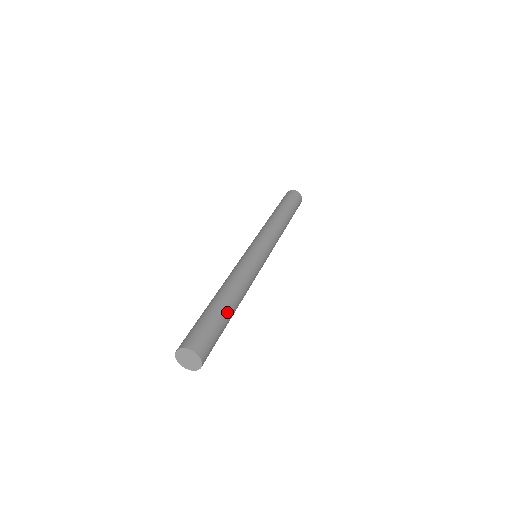
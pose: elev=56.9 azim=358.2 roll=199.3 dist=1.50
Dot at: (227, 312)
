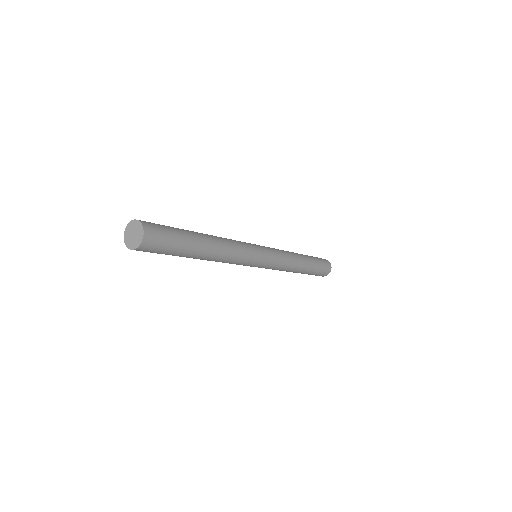
Dot at: (196, 244)
